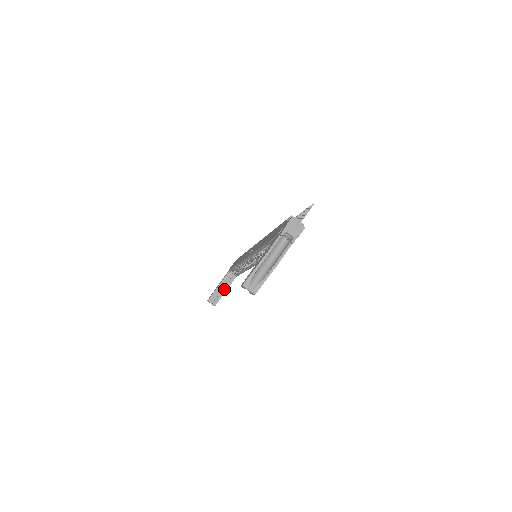
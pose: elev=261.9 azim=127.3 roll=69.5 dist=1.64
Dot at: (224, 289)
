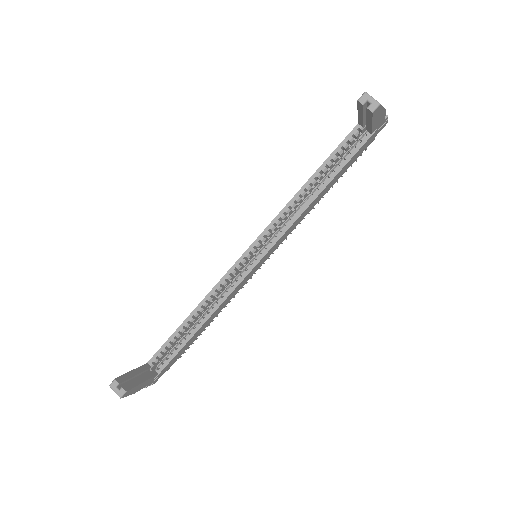
Dot at: (141, 378)
